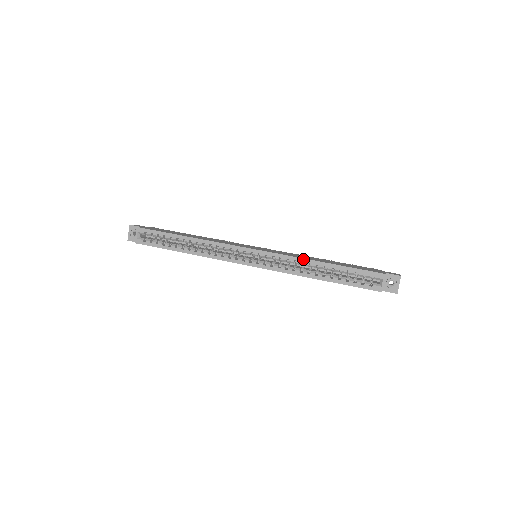
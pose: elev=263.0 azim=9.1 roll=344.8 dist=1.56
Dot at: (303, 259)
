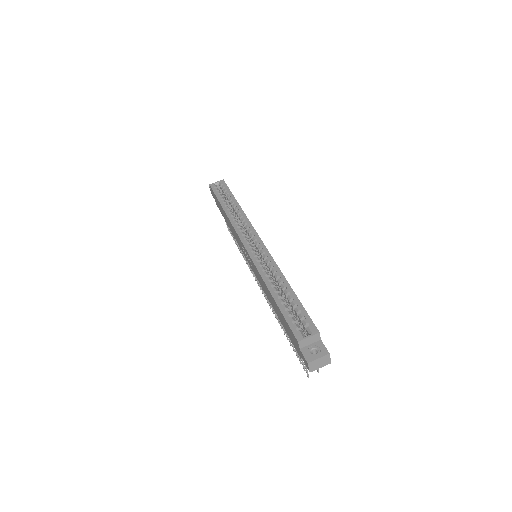
Dot at: (280, 270)
